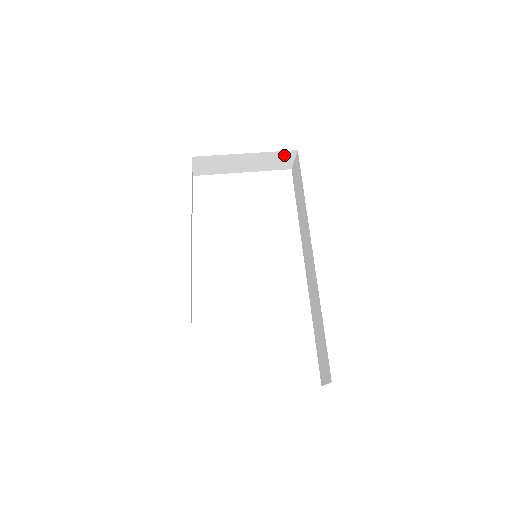
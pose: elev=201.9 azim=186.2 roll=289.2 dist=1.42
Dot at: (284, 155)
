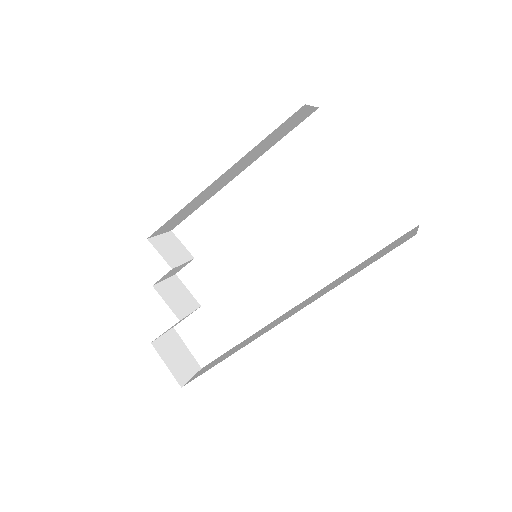
Dot at: occluded
